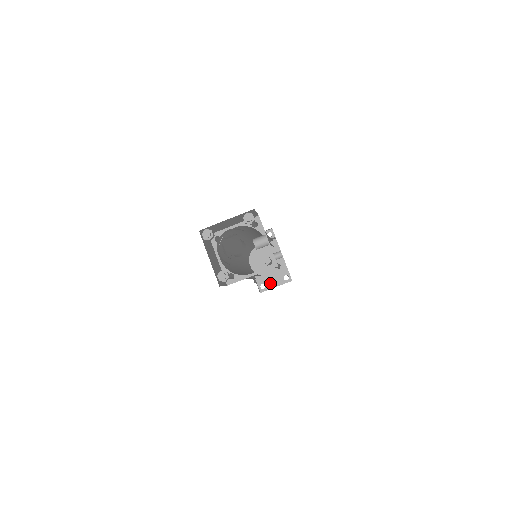
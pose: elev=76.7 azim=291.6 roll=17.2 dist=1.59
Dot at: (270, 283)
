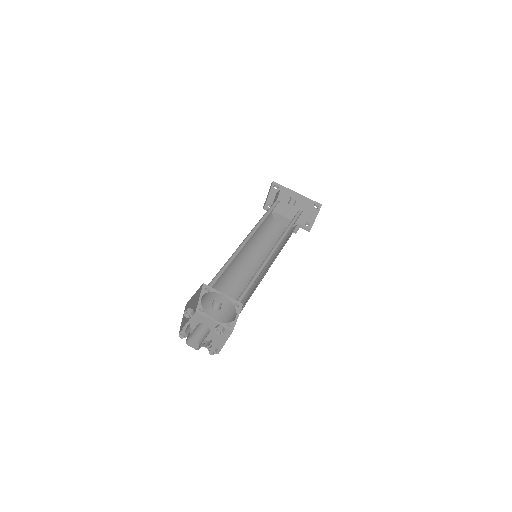
Dot at: (310, 218)
